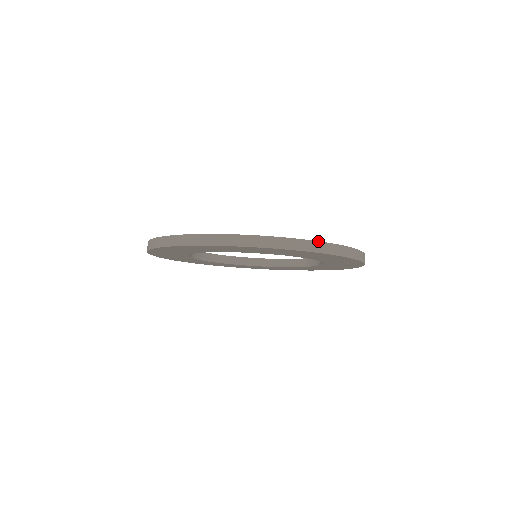
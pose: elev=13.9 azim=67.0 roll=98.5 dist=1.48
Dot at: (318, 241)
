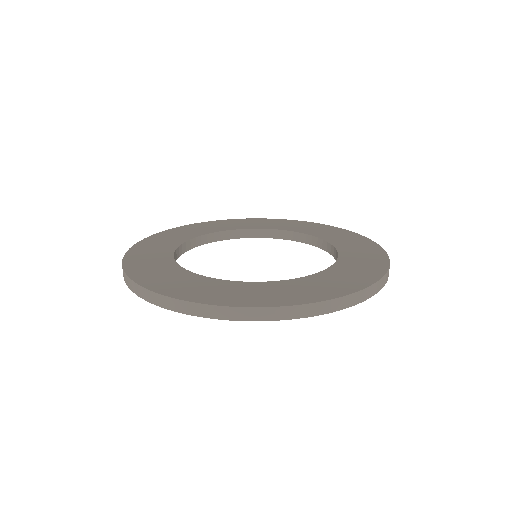
Dot at: (259, 307)
